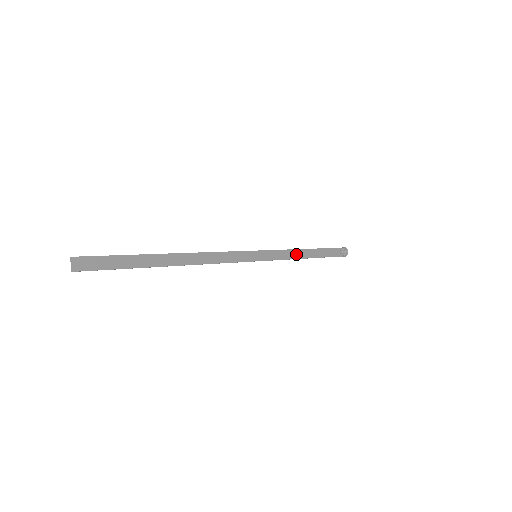
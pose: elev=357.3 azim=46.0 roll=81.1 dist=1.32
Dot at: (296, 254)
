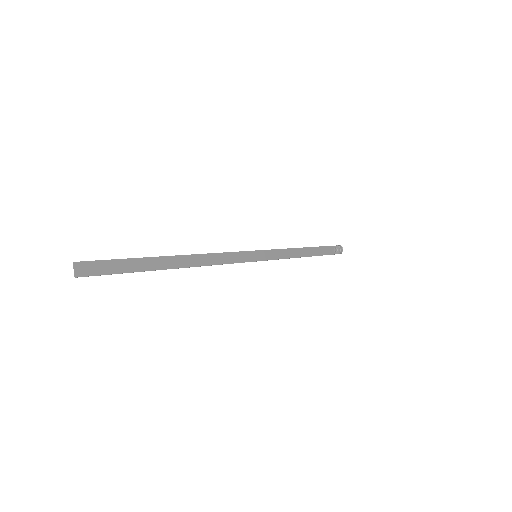
Dot at: (294, 253)
